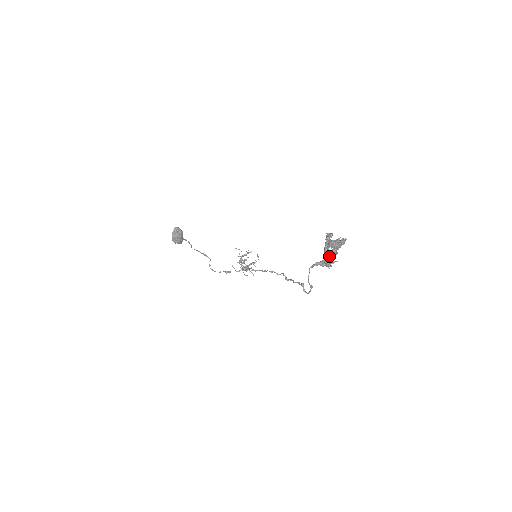
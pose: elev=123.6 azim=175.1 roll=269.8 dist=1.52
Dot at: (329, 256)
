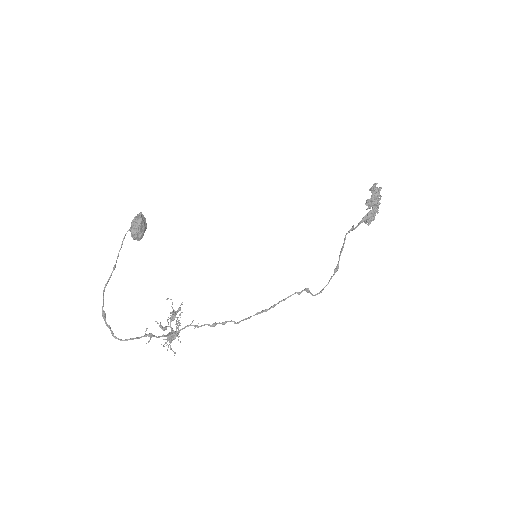
Dot at: (378, 203)
